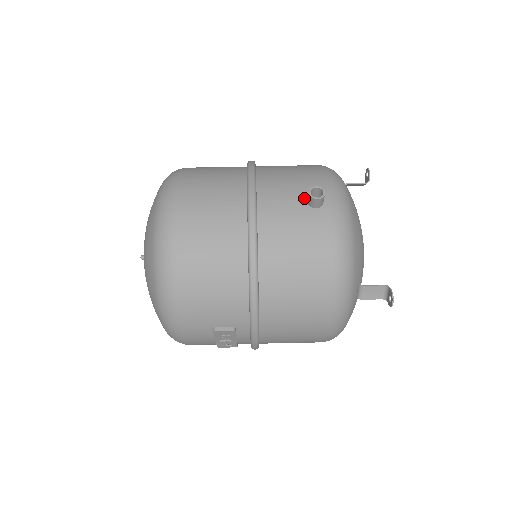
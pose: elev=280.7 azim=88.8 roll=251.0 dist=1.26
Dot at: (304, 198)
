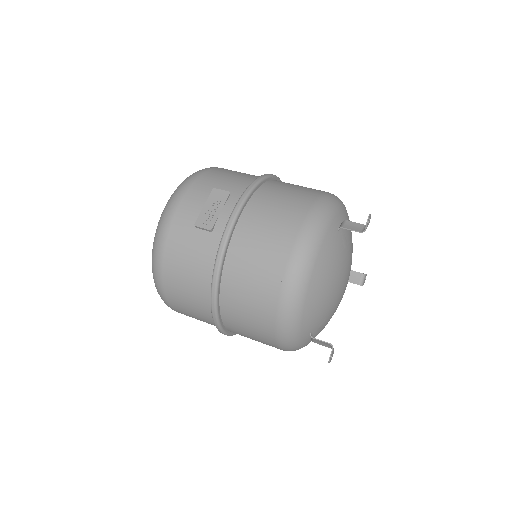
Dot at: occluded
